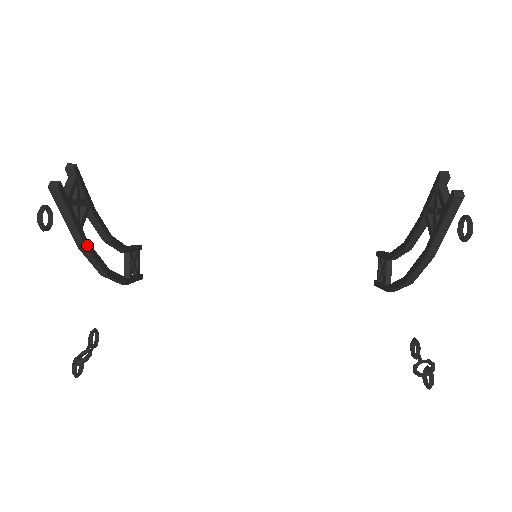
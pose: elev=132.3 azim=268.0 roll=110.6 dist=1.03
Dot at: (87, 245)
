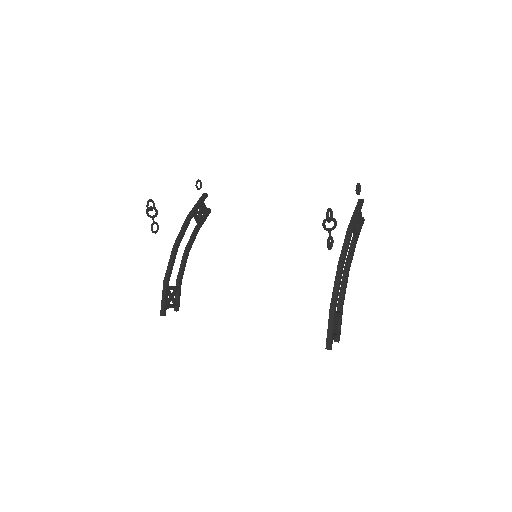
Dot at: (190, 219)
